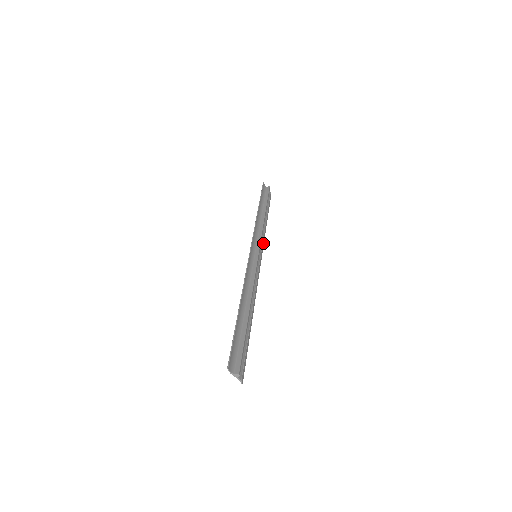
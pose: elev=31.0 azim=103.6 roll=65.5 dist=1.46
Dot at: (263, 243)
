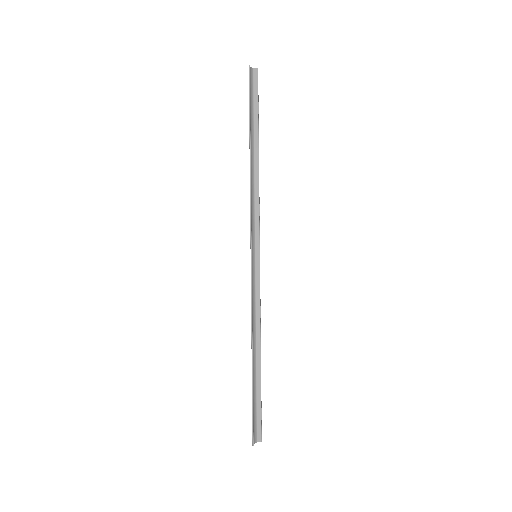
Dot at: (259, 215)
